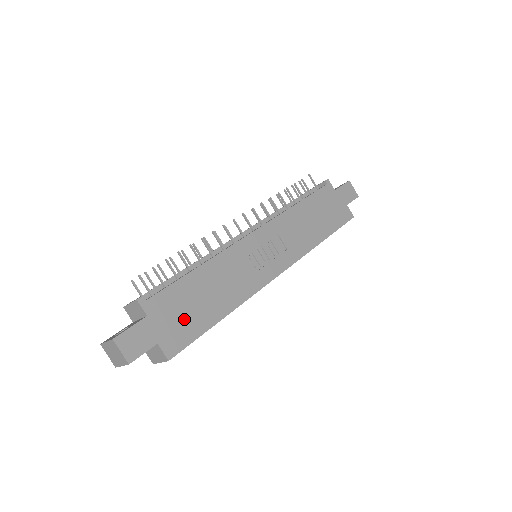
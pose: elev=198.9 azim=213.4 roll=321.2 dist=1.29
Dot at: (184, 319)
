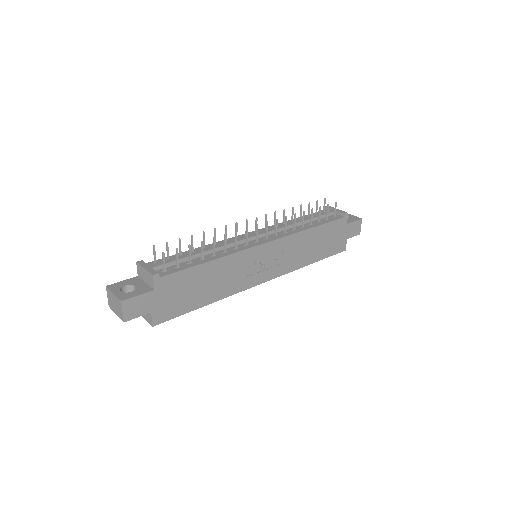
Dot at: (179, 299)
